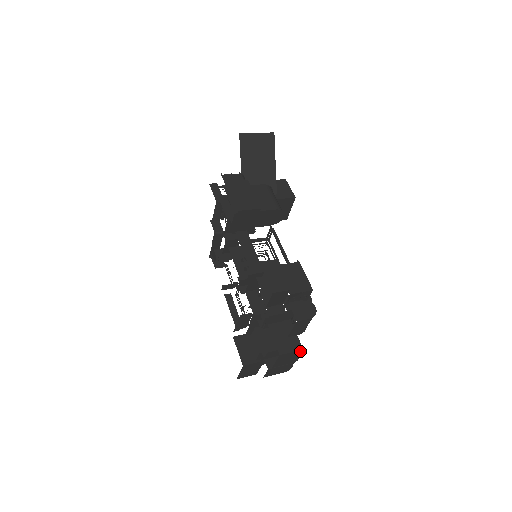
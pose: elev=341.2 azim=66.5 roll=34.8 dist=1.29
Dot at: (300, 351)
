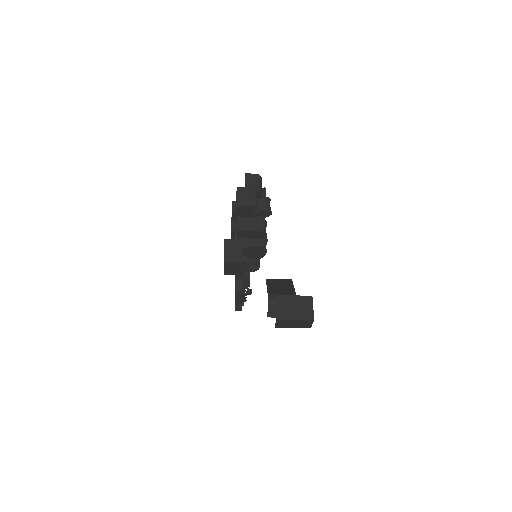
Dot at: (254, 191)
